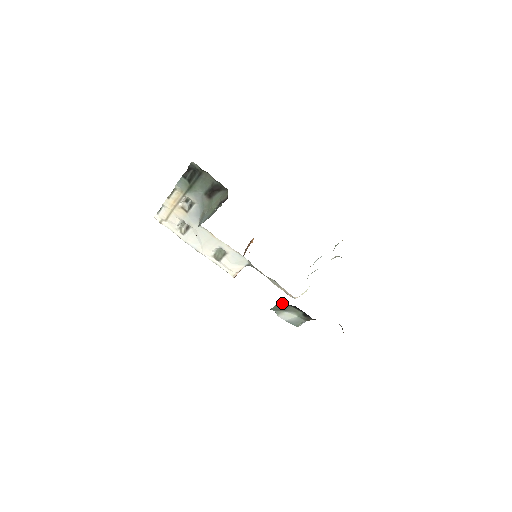
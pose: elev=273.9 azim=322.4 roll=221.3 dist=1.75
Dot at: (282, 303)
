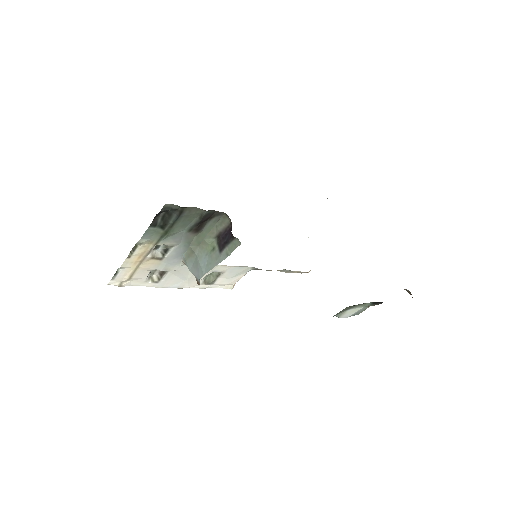
Dot at: (348, 307)
